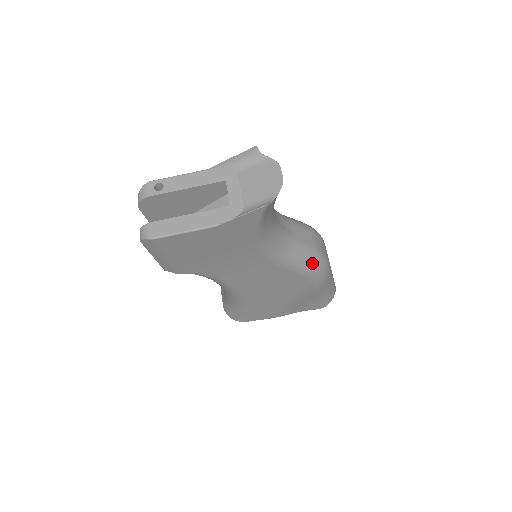
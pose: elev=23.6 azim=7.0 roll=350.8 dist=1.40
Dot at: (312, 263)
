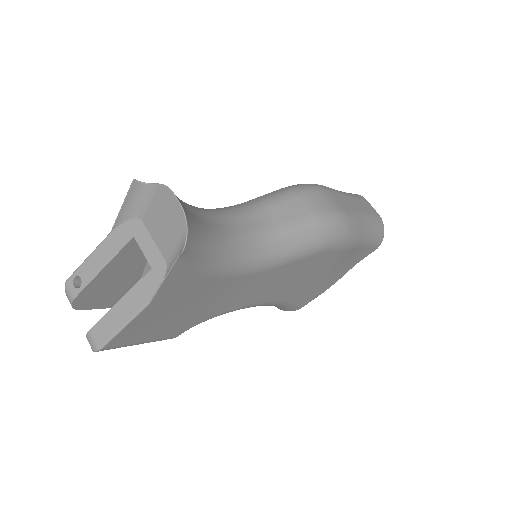
Dot at: (318, 235)
